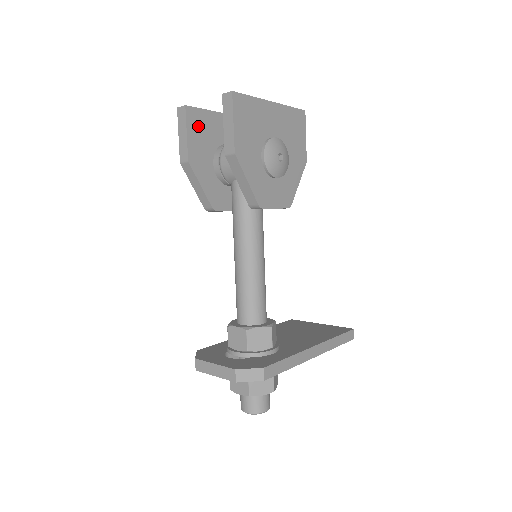
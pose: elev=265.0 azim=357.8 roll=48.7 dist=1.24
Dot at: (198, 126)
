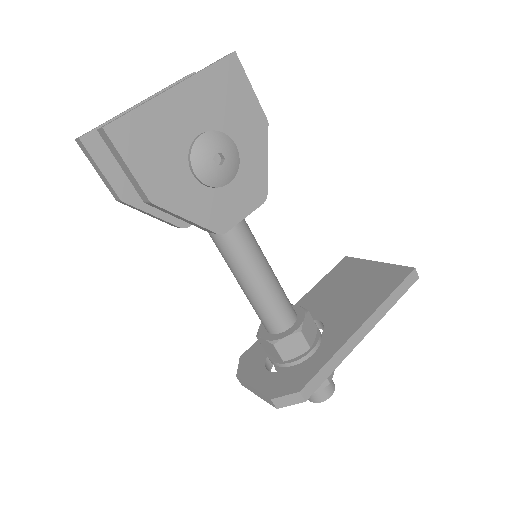
Dot at: occluded
